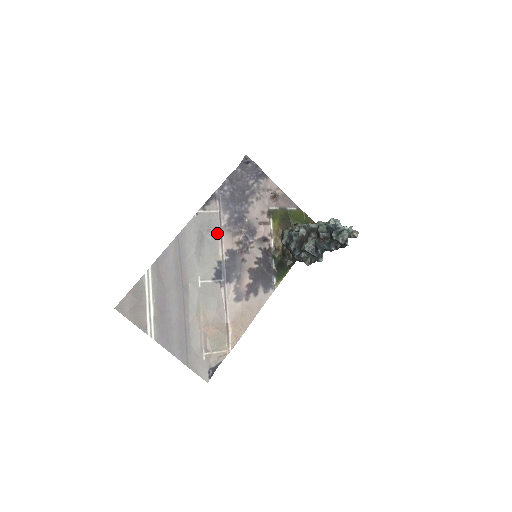
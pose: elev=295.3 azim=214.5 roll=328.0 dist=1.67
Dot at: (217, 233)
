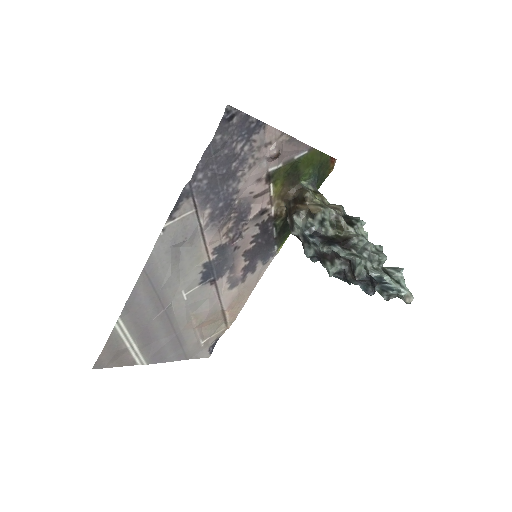
Dot at: (196, 236)
